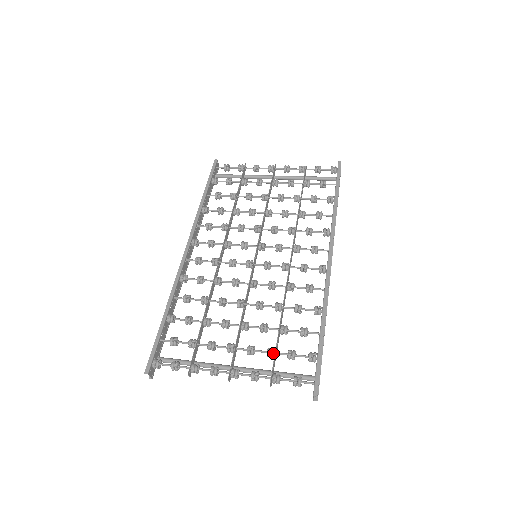
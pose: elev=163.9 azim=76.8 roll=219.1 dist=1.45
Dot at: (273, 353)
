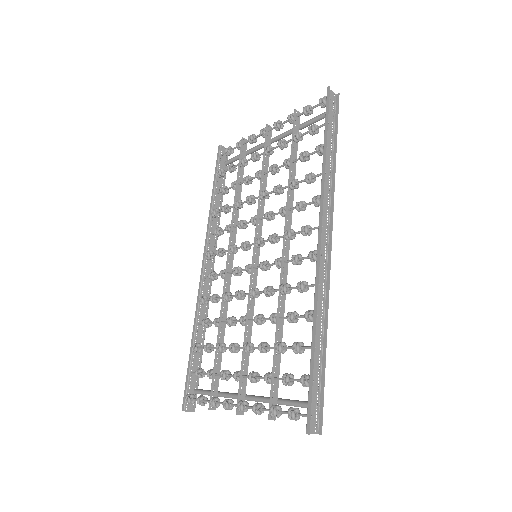
Dot at: (269, 380)
